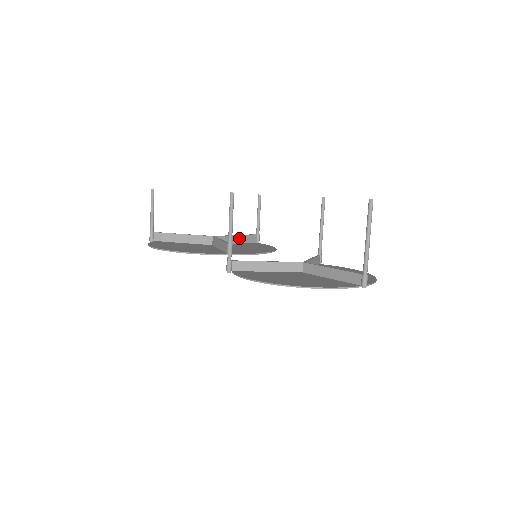
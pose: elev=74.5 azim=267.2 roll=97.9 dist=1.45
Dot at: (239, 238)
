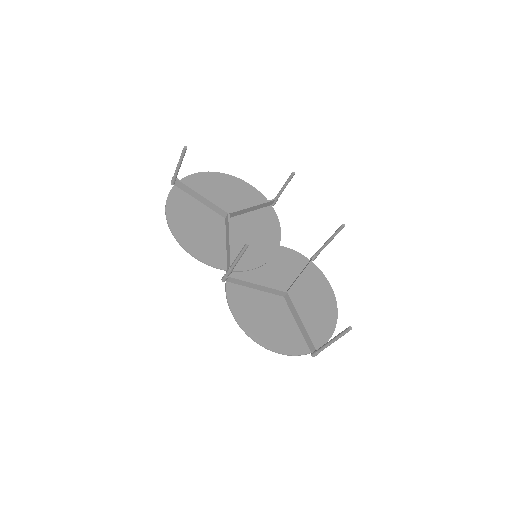
Dot at: (255, 207)
